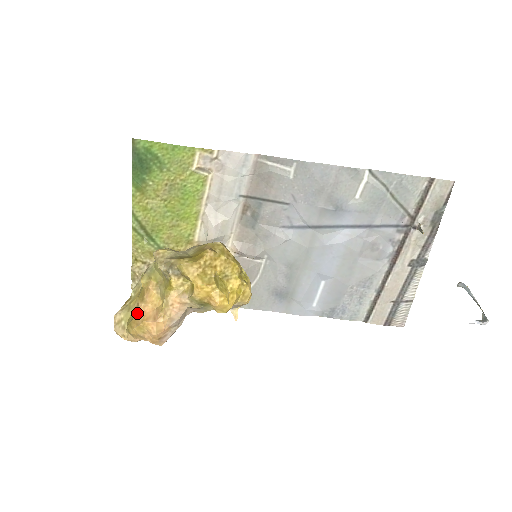
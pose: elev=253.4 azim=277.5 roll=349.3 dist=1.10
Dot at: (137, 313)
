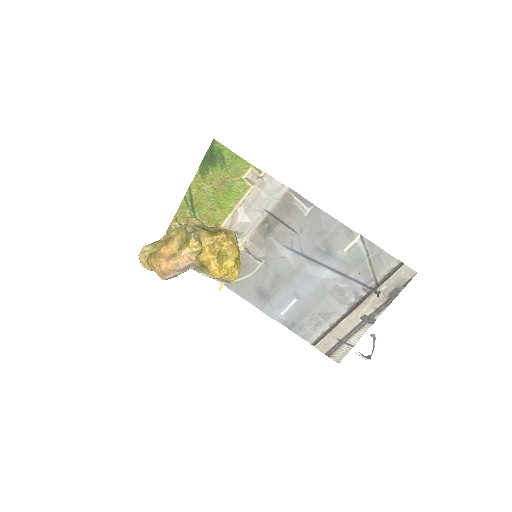
Dot at: (159, 251)
